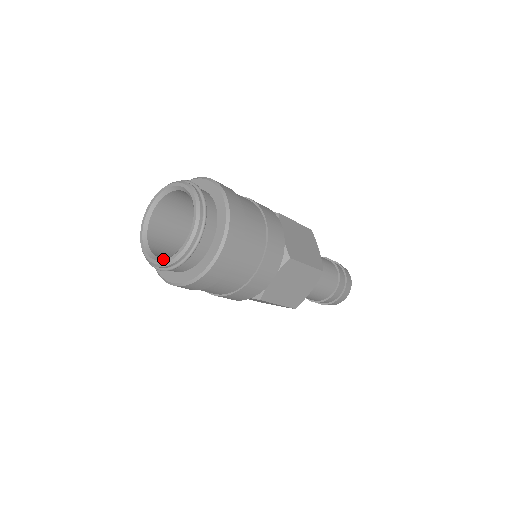
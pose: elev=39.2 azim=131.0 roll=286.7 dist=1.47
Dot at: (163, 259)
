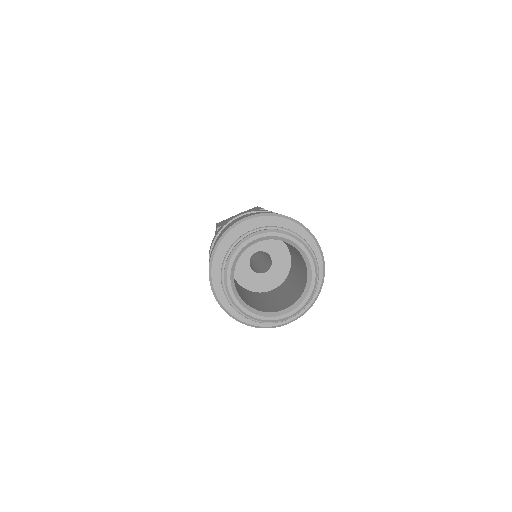
Dot at: (254, 311)
